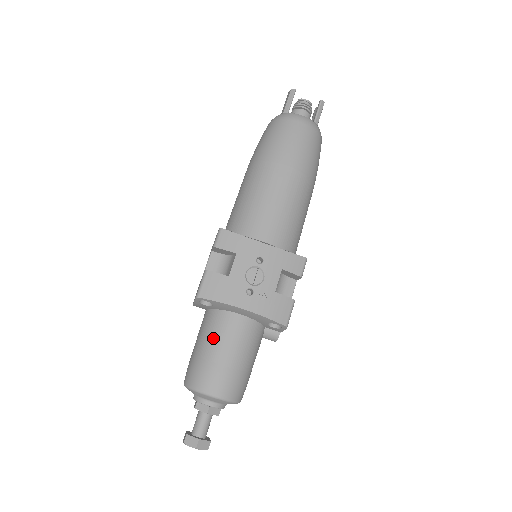
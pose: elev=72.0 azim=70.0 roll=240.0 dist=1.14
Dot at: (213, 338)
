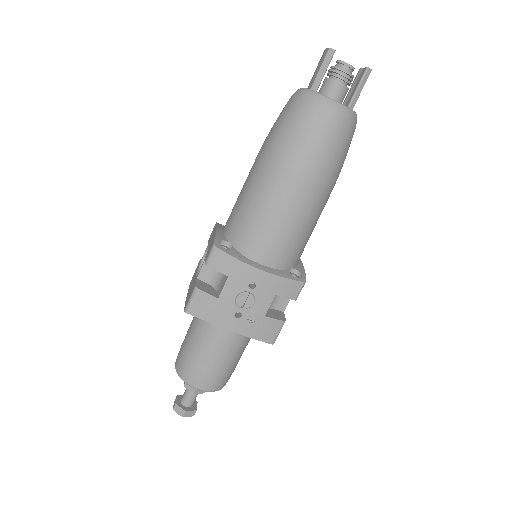
Dot at: (201, 342)
